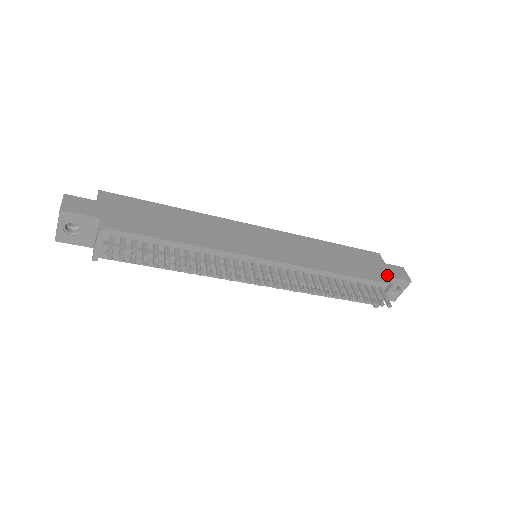
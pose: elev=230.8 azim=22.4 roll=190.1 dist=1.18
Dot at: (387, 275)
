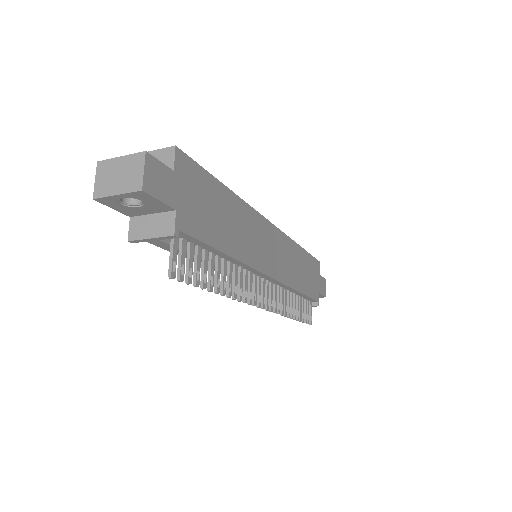
Dot at: (319, 291)
